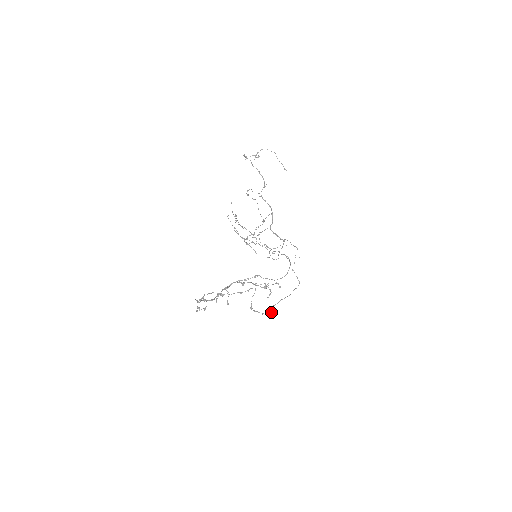
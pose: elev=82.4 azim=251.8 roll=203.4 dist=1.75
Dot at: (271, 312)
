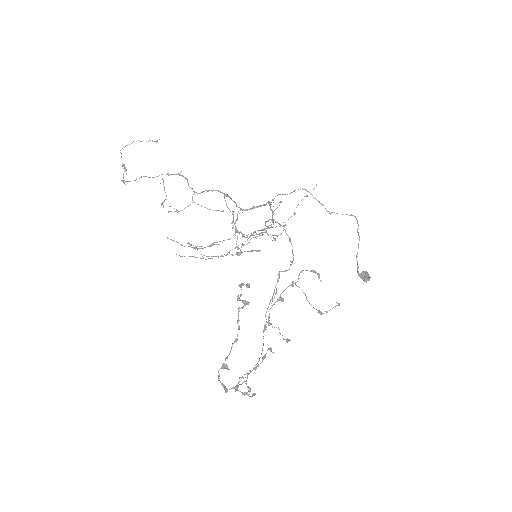
Dot at: occluded
